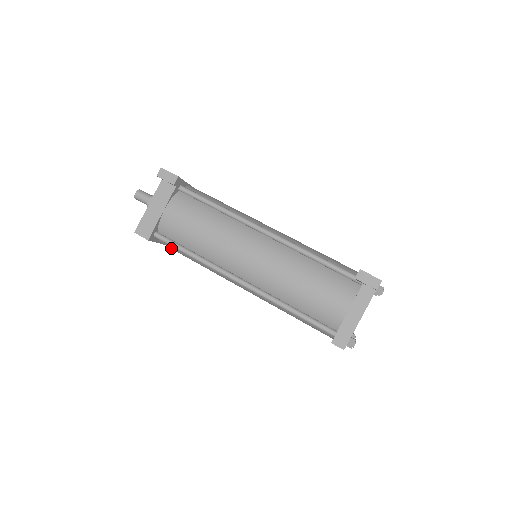
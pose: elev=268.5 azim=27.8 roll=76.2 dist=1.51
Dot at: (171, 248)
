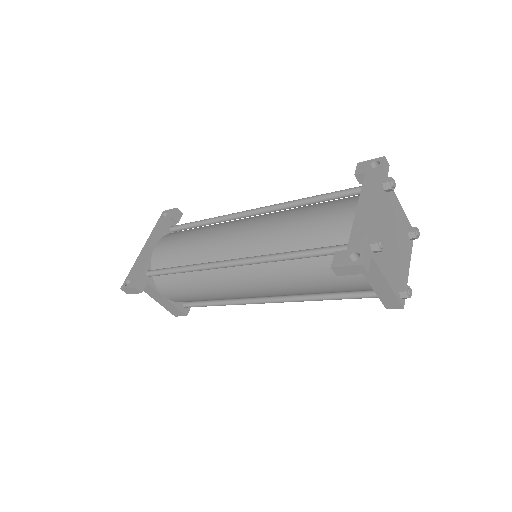
Dot at: occluded
